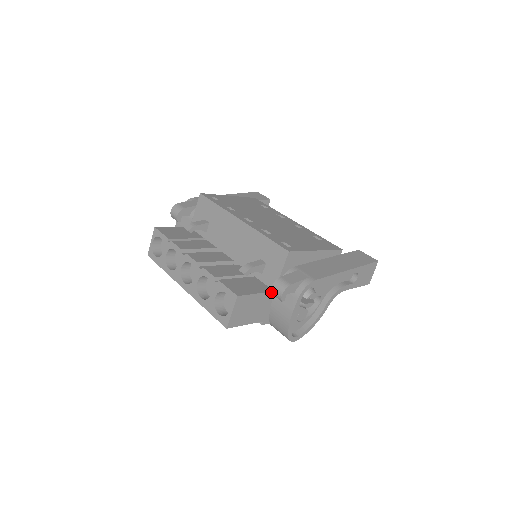
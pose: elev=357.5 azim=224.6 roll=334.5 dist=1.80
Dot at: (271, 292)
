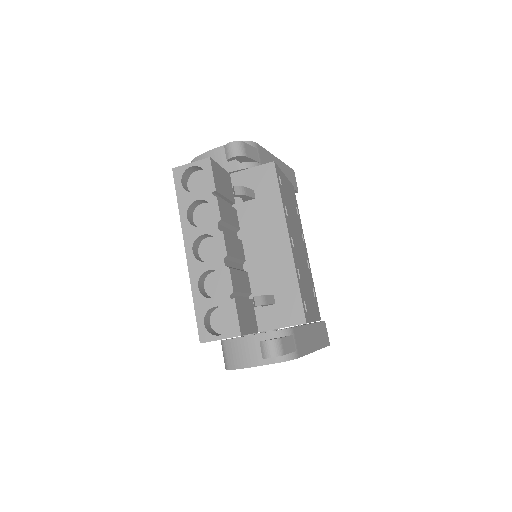
Dot at: (261, 342)
